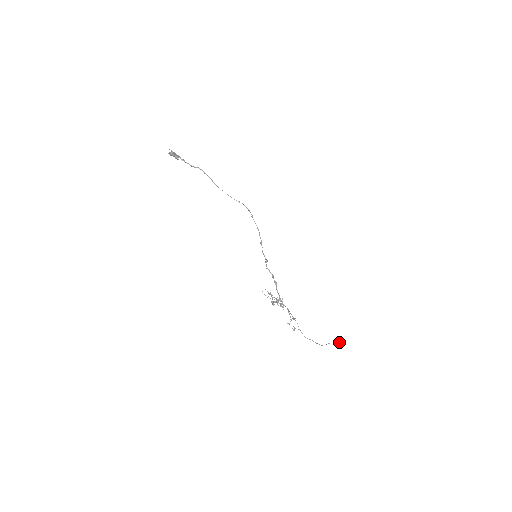
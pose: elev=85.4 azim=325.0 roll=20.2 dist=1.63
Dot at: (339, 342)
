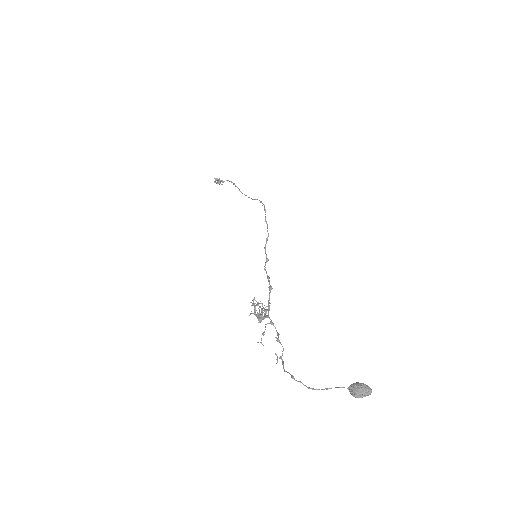
Dot at: (350, 386)
